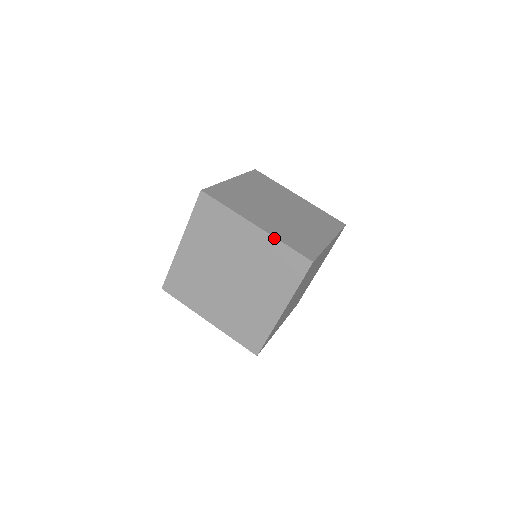
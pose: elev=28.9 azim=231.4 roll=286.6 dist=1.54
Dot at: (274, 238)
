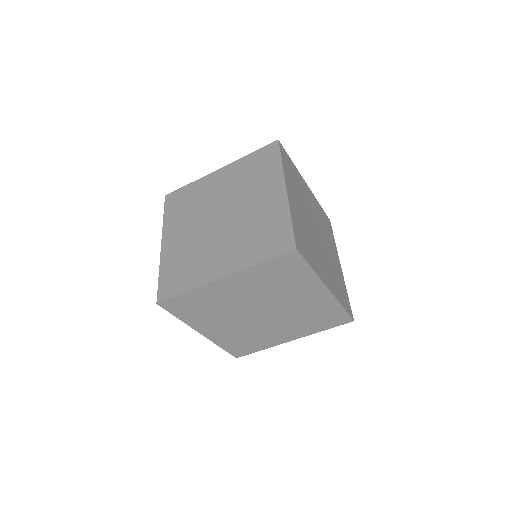
Dot at: (337, 301)
